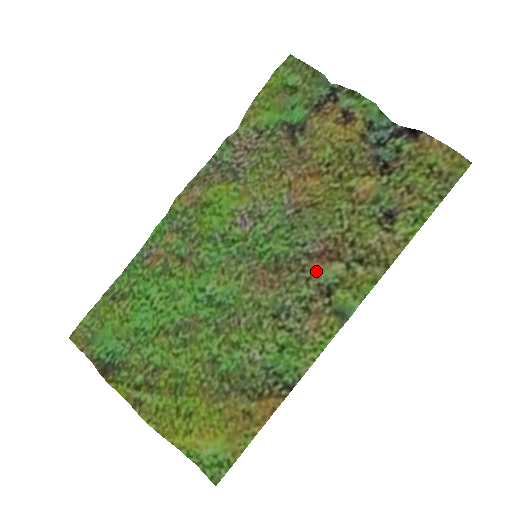
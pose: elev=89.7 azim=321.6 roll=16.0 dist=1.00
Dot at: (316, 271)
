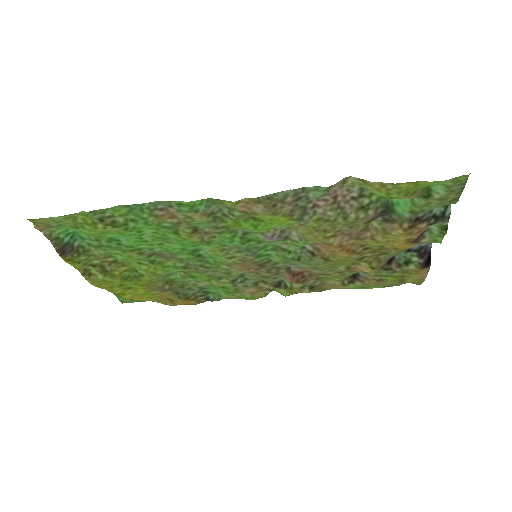
Dot at: (283, 278)
